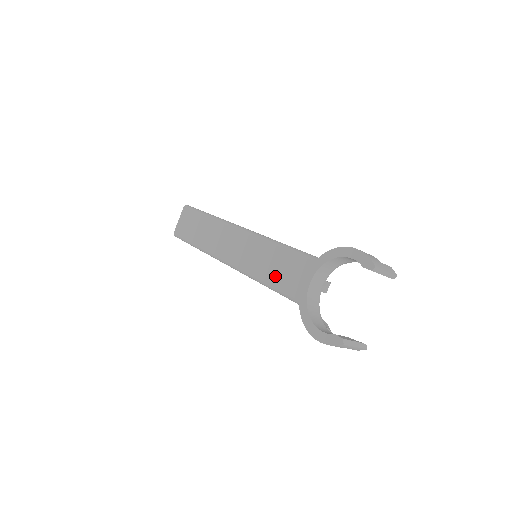
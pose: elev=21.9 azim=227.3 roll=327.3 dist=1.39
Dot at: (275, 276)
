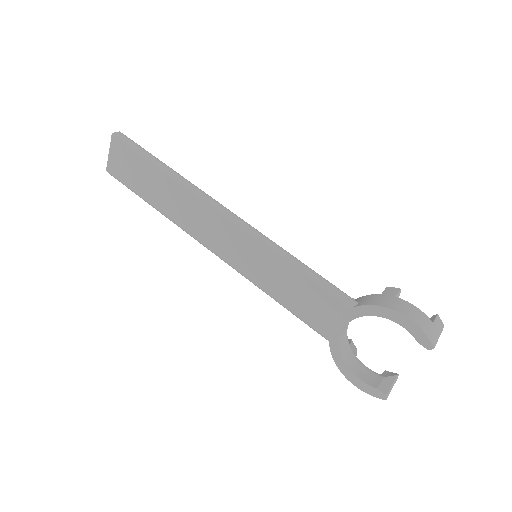
Dot at: (292, 301)
